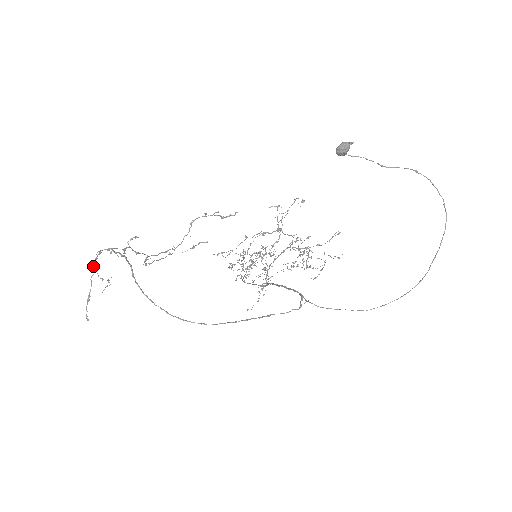
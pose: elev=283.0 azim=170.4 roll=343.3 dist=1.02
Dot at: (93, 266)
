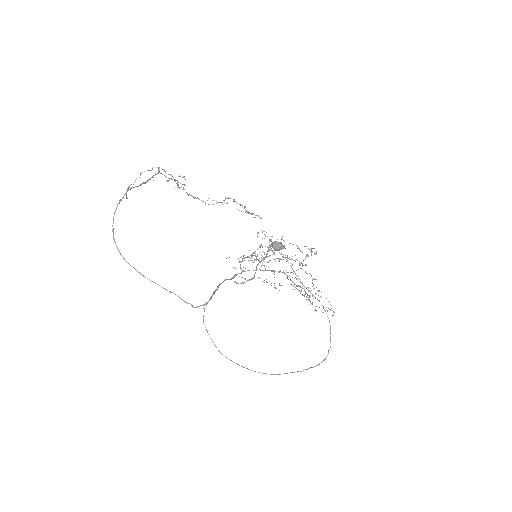
Dot at: occluded
